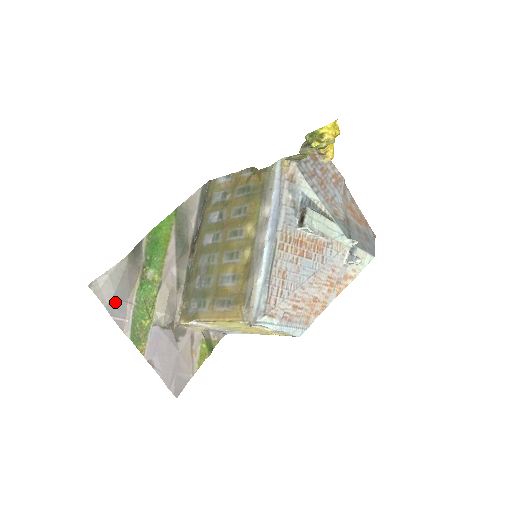
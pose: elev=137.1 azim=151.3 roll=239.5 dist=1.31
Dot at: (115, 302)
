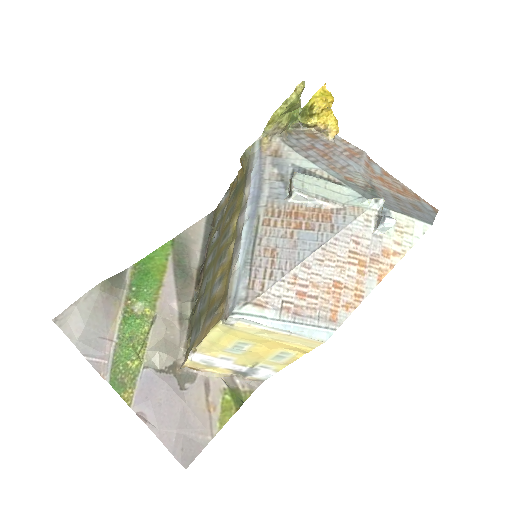
Dot at: (88, 338)
